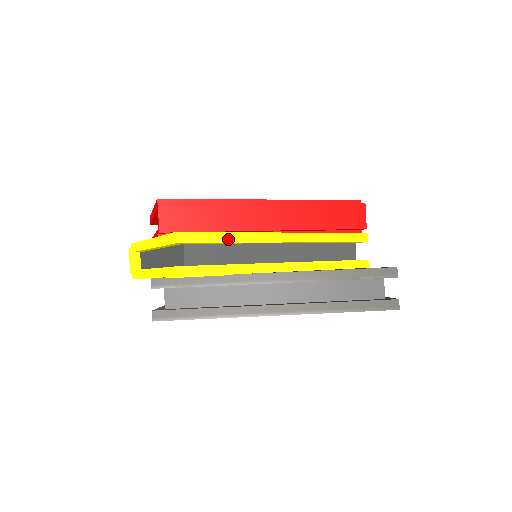
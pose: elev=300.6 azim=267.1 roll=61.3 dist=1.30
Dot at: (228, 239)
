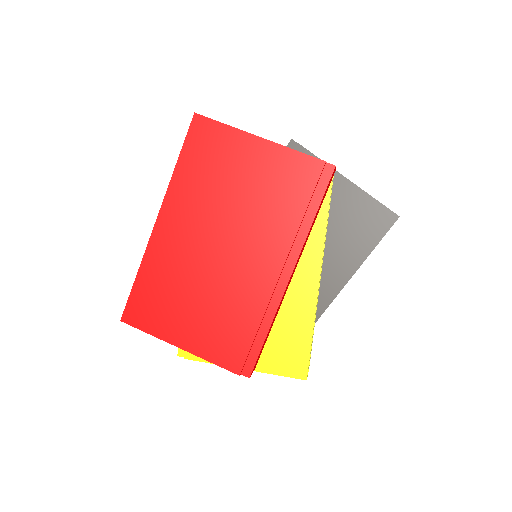
Dot at: occluded
